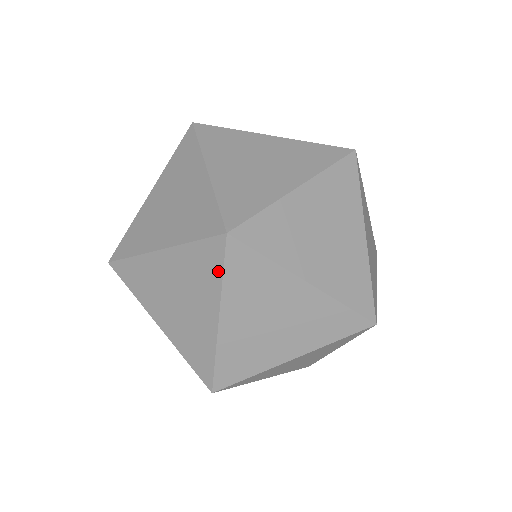
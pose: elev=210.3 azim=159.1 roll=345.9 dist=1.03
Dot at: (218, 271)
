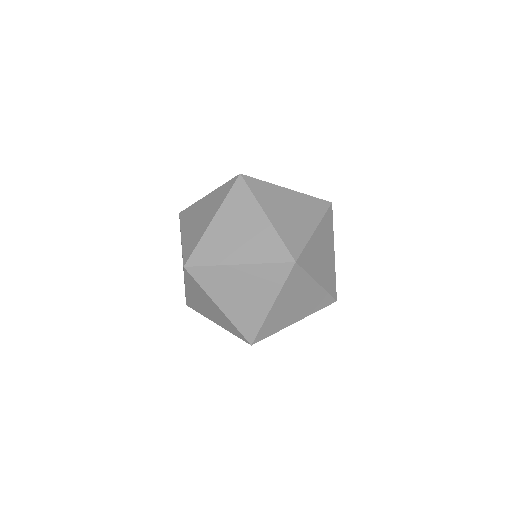
Dot at: (282, 280)
